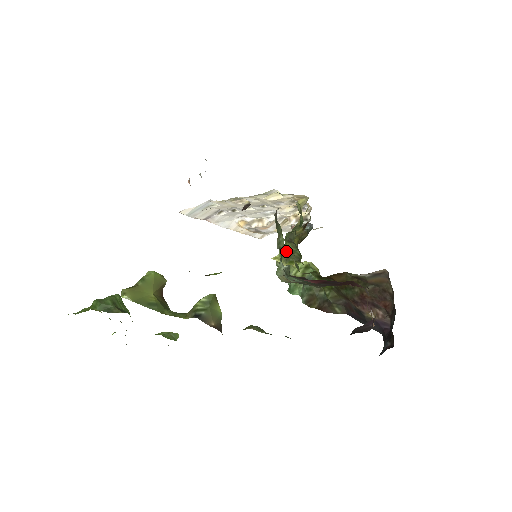
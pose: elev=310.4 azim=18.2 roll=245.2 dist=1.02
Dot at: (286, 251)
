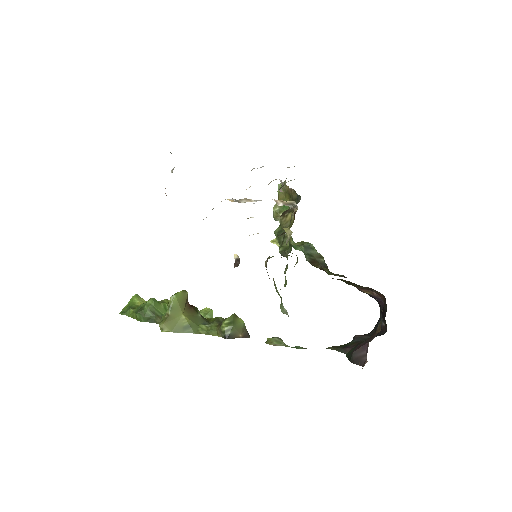
Dot at: occluded
